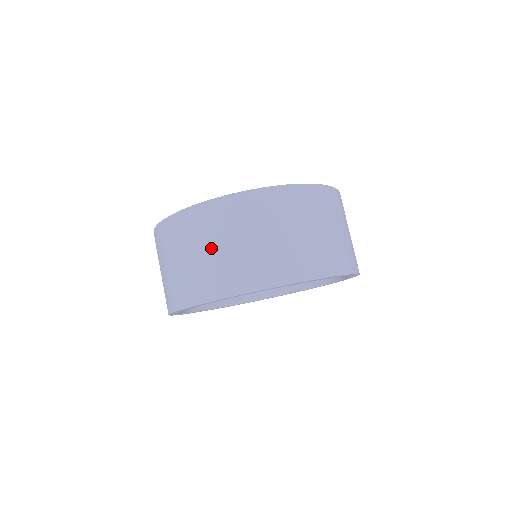
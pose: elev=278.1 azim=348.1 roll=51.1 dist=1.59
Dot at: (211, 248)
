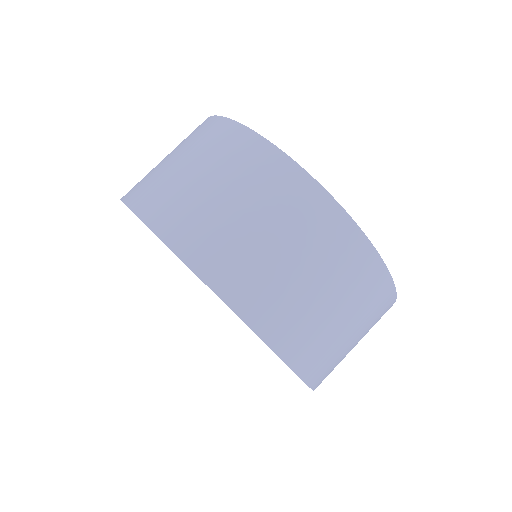
Dot at: (288, 253)
